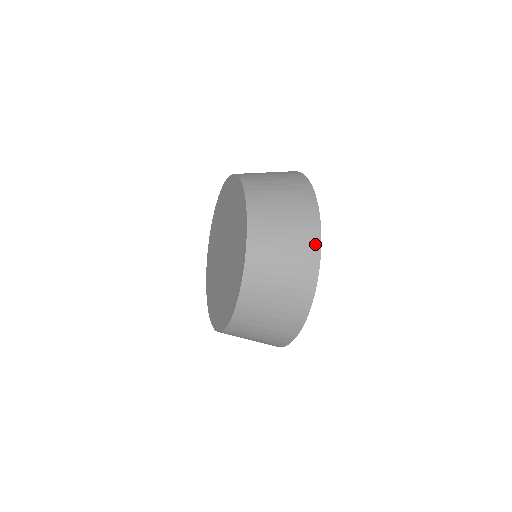
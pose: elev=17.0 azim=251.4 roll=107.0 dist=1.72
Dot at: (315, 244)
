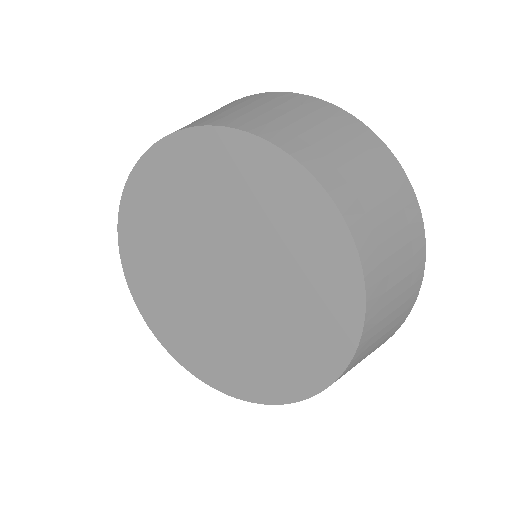
Dot at: occluded
